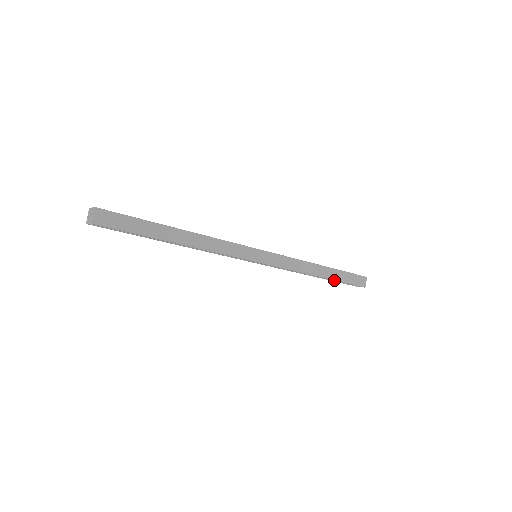
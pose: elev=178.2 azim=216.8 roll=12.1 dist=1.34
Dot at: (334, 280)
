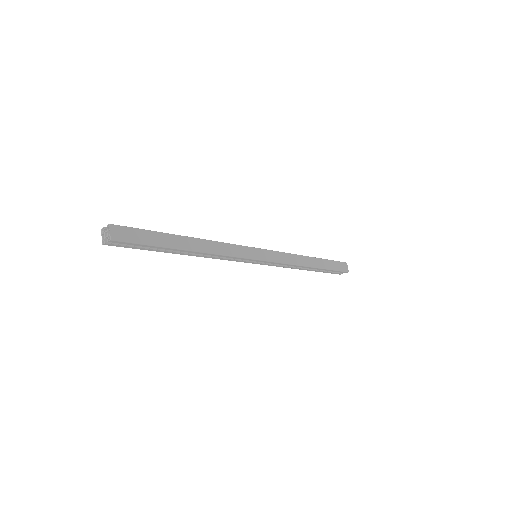
Dot at: (323, 269)
